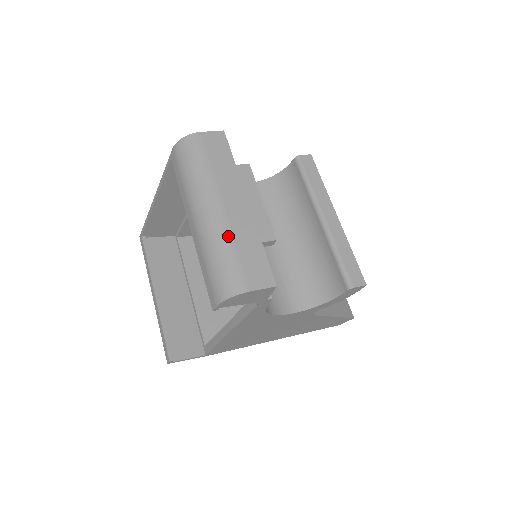
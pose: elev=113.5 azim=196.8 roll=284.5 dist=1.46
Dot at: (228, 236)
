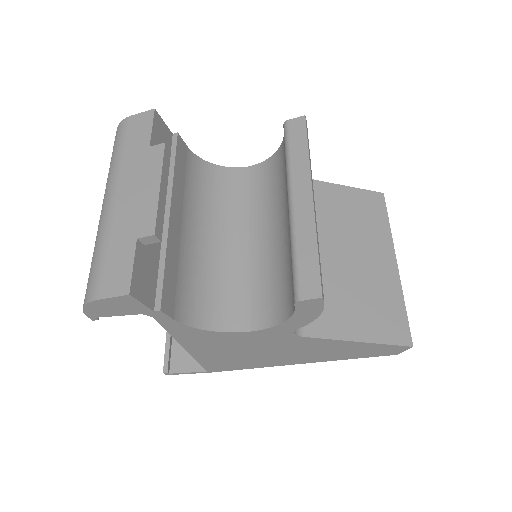
Dot at: (105, 233)
